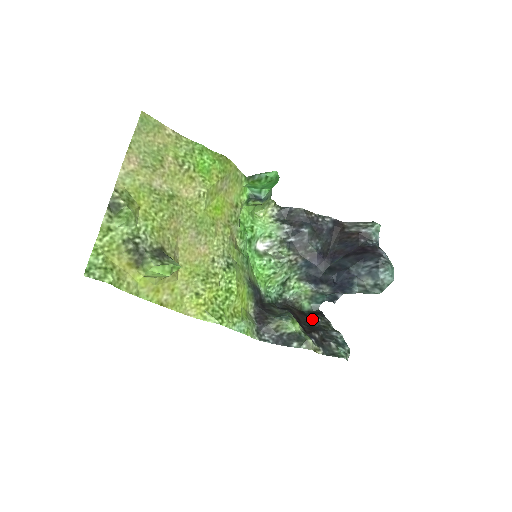
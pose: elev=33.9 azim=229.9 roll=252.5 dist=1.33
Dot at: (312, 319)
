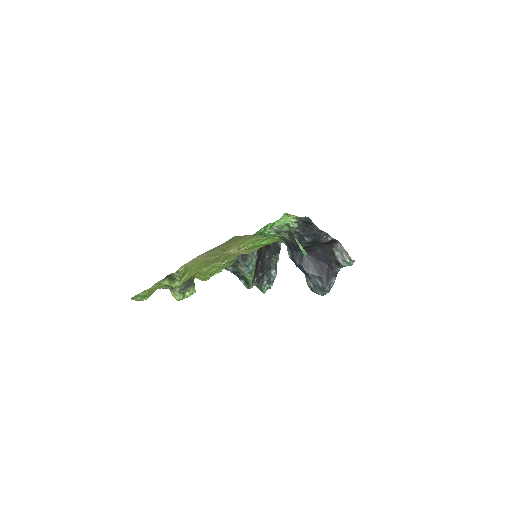
Dot at: (270, 254)
